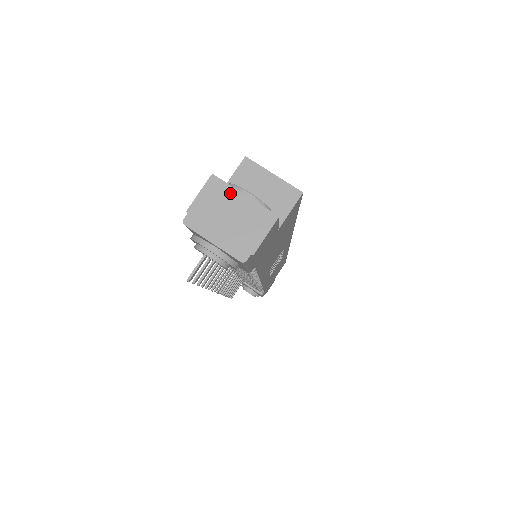
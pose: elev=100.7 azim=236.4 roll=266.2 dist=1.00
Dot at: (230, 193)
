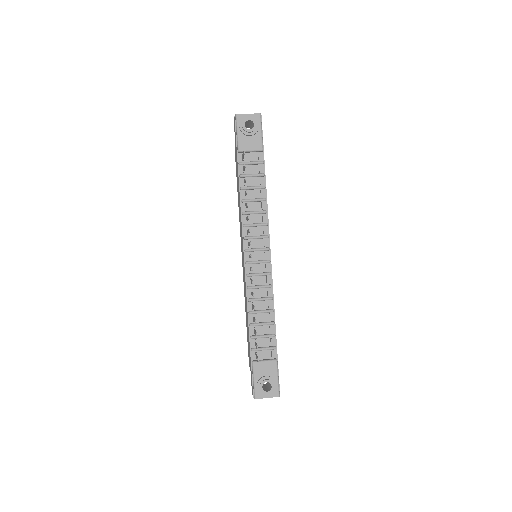
Dot at: occluded
